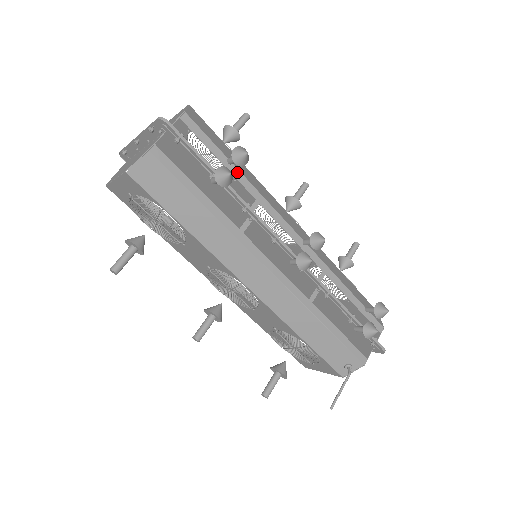
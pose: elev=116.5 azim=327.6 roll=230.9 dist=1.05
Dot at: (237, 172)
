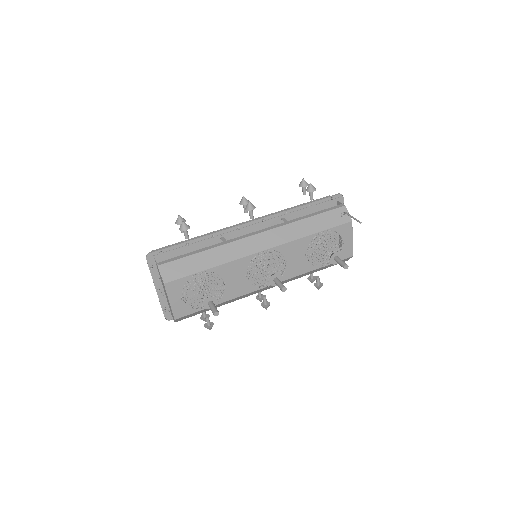
Dot at: occluded
